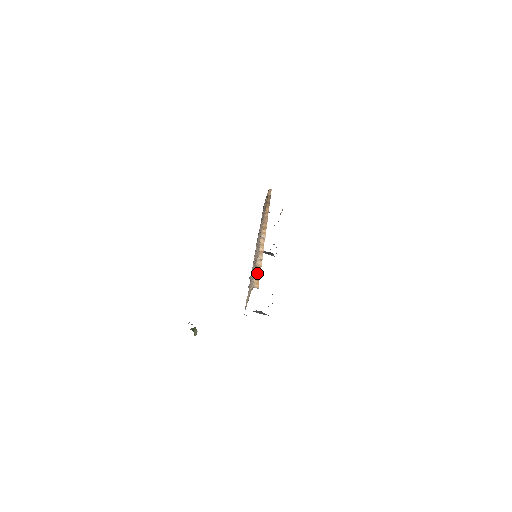
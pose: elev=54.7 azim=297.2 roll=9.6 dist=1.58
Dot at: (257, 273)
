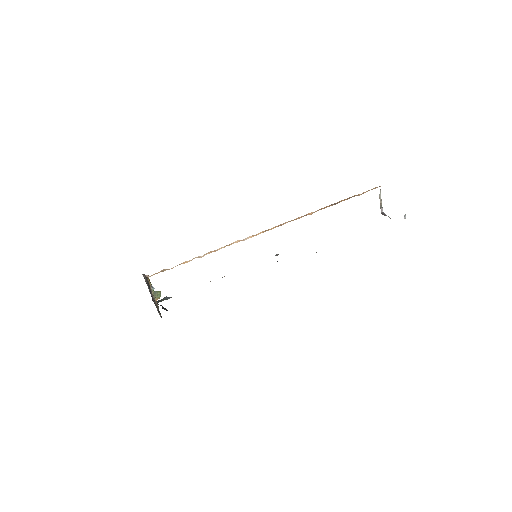
Dot at: occluded
